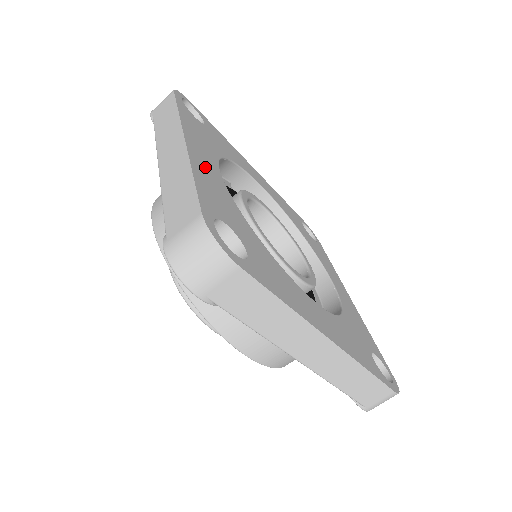
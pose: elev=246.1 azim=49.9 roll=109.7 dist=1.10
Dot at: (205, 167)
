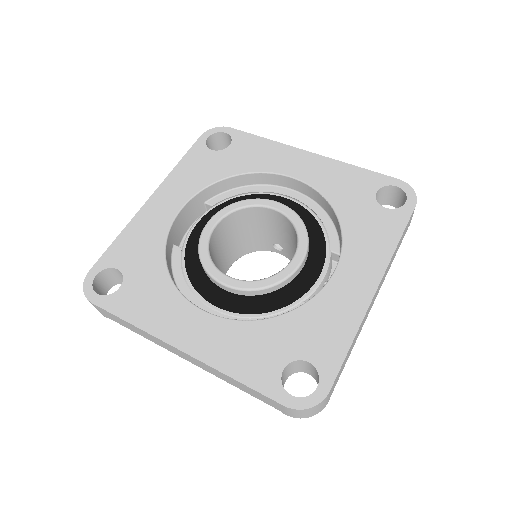
Dot at: (211, 342)
